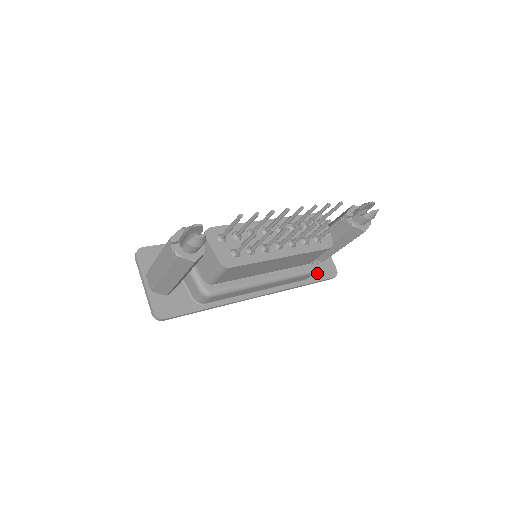
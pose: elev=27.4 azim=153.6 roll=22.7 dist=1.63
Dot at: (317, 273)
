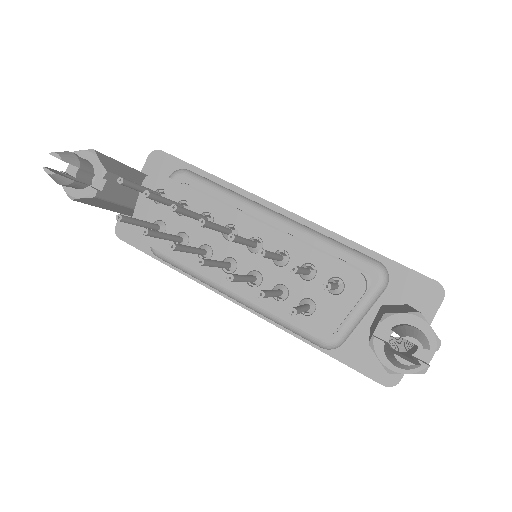
Dot at: (357, 354)
